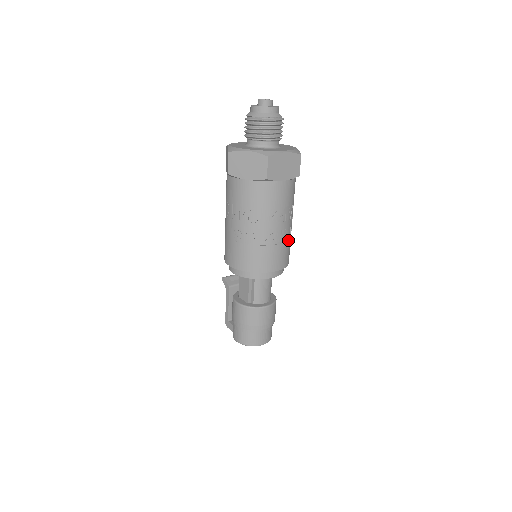
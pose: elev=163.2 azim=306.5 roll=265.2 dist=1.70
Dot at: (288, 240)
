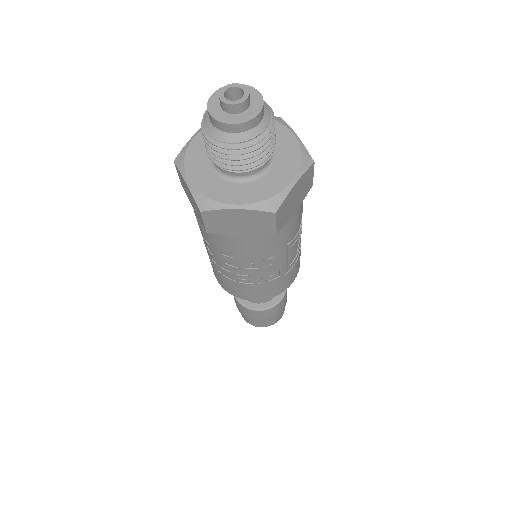
Dot at: (273, 279)
